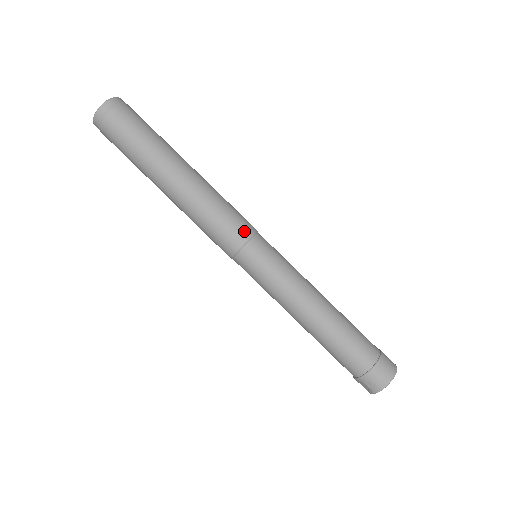
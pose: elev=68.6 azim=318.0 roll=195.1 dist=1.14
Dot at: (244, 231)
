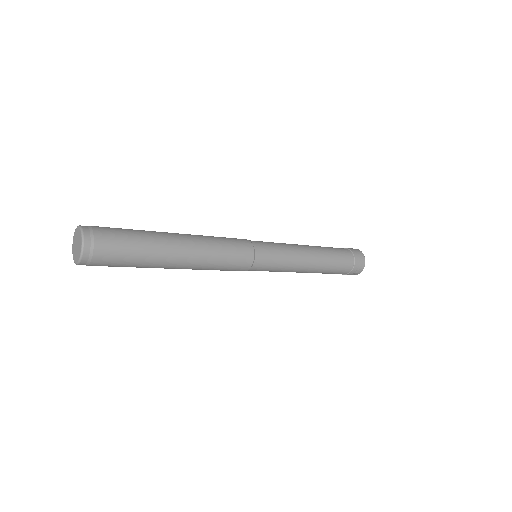
Dot at: (247, 248)
